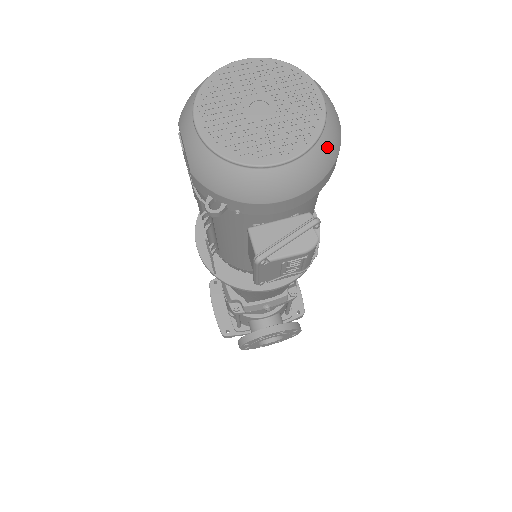
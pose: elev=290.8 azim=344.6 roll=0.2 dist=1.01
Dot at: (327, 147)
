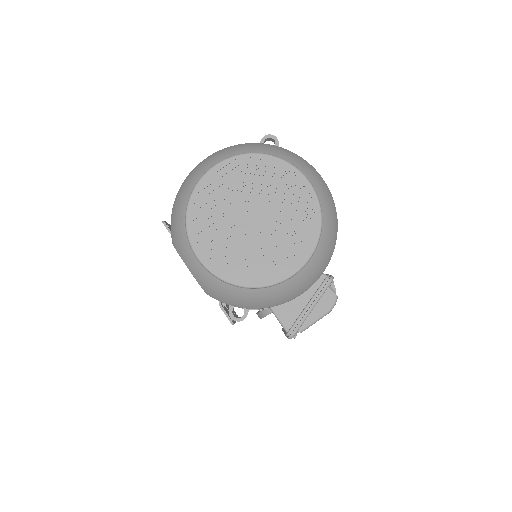
Dot at: (329, 232)
